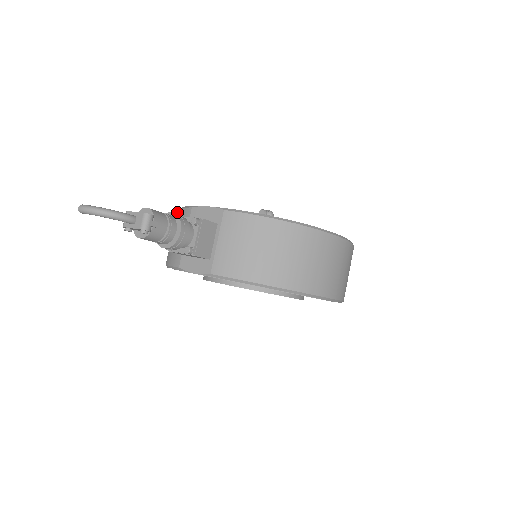
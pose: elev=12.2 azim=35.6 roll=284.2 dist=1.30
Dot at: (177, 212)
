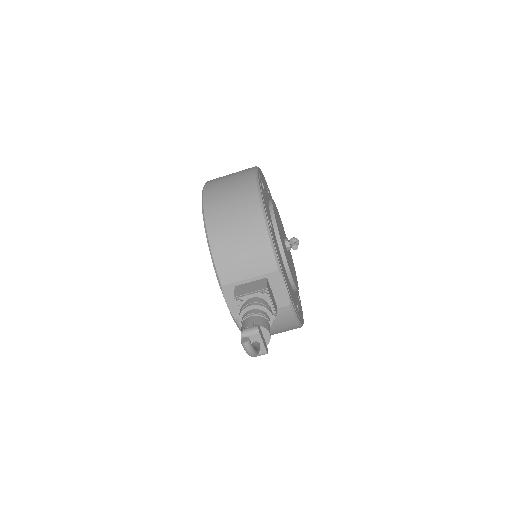
Dot at: (265, 231)
